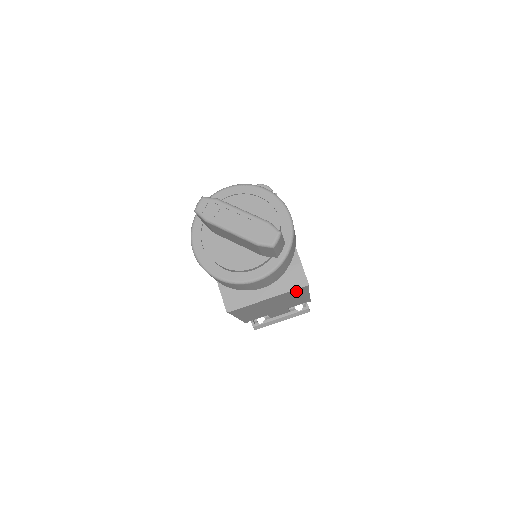
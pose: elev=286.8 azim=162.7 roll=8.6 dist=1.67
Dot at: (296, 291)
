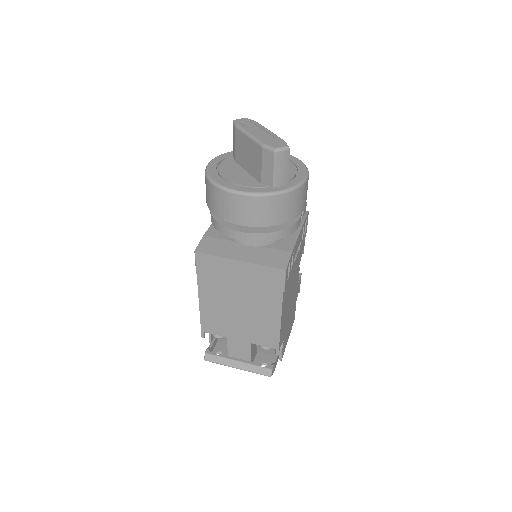
Dot at: (270, 276)
